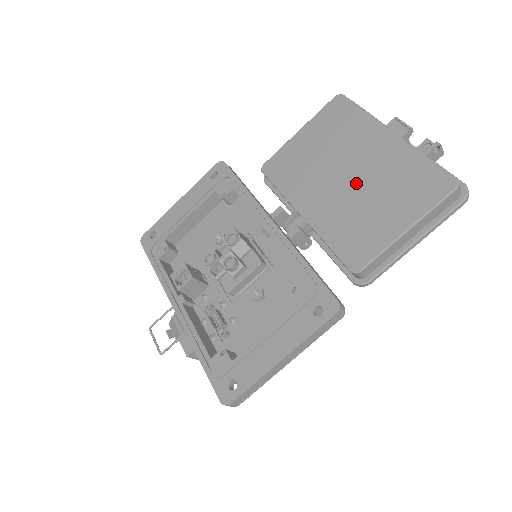
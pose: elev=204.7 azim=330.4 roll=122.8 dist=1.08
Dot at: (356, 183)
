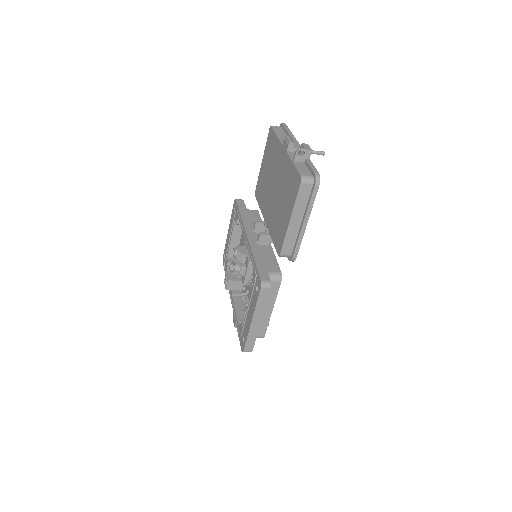
Dot at: (277, 192)
